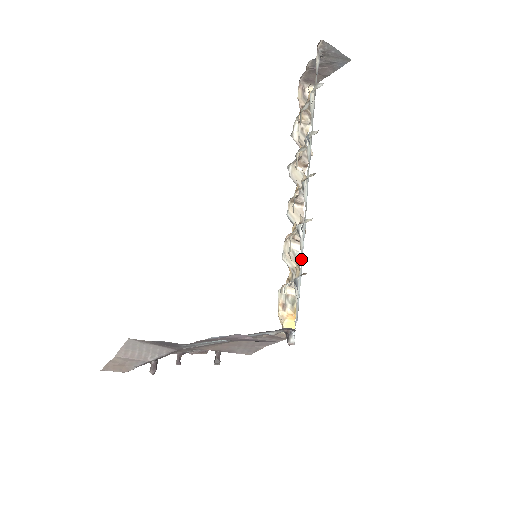
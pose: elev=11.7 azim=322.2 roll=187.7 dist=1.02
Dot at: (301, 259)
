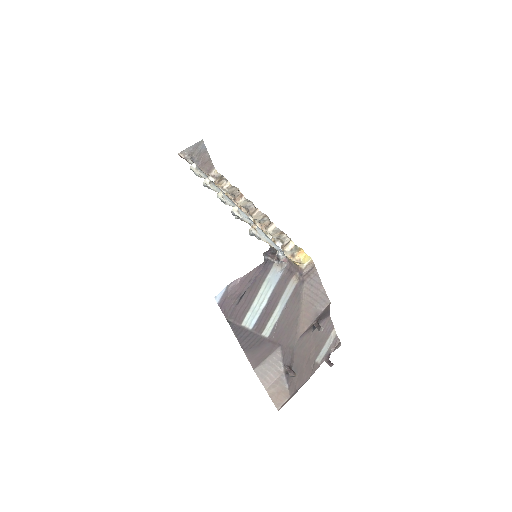
Dot at: occluded
